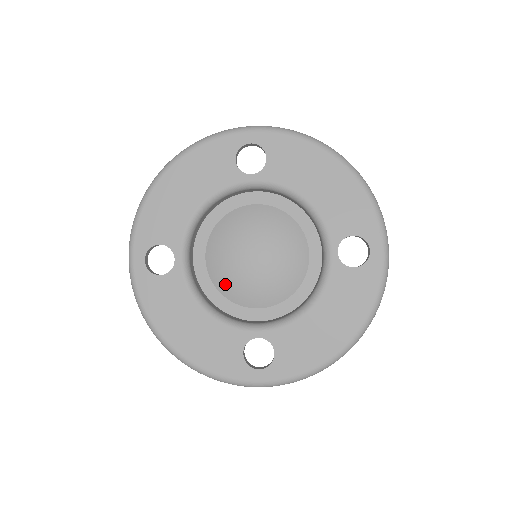
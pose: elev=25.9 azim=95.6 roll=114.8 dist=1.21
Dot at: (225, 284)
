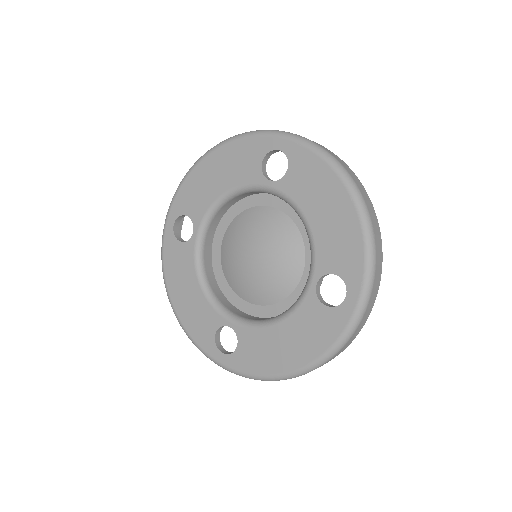
Dot at: (228, 269)
